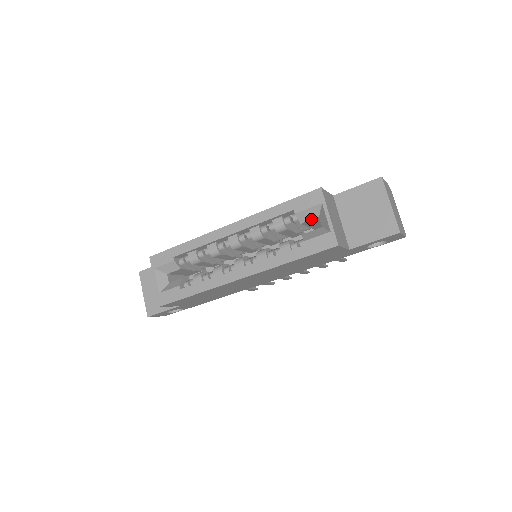
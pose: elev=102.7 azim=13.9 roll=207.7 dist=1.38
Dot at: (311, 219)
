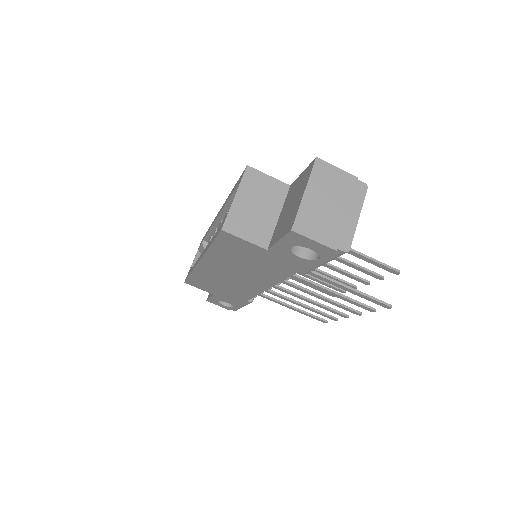
Dot at: occluded
